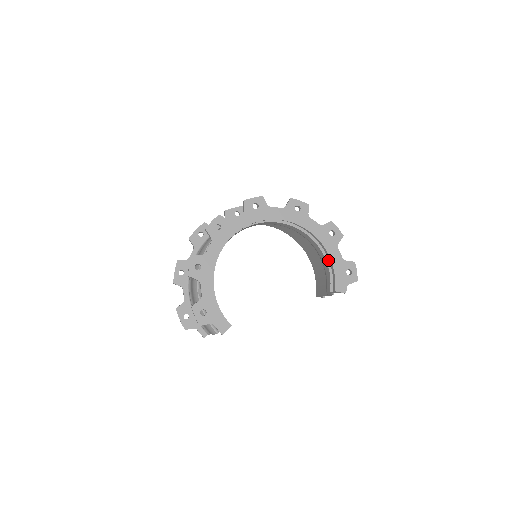
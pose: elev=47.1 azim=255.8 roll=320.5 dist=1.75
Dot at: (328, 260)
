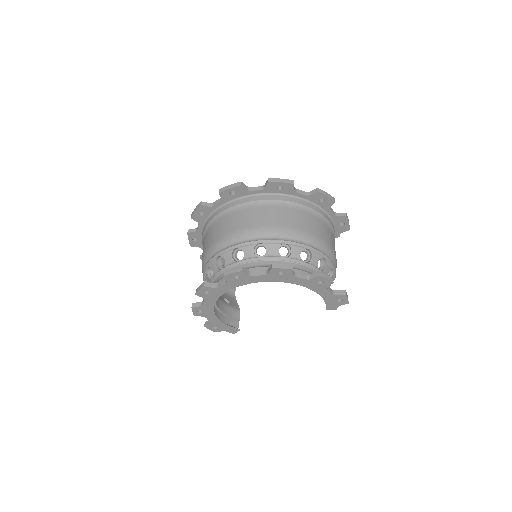
Dot at: occluded
